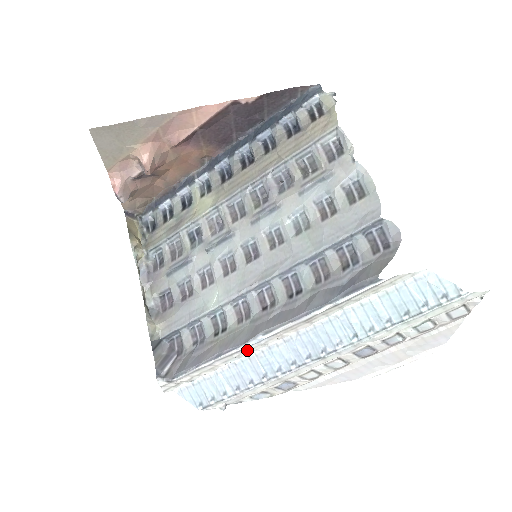
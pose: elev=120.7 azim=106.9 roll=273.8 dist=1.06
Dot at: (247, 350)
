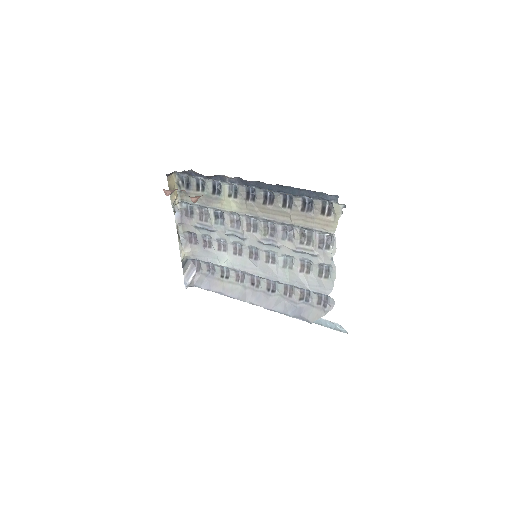
Dot at: occluded
